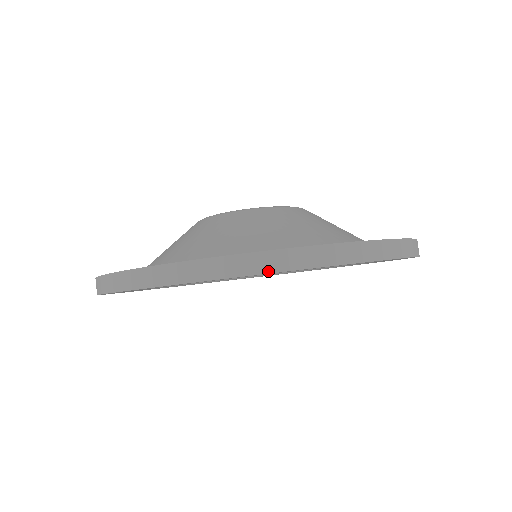
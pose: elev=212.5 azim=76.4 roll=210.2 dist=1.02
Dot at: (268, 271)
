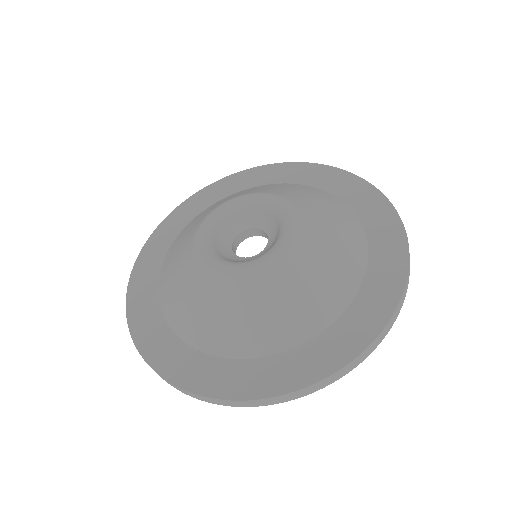
Dot at: (237, 406)
